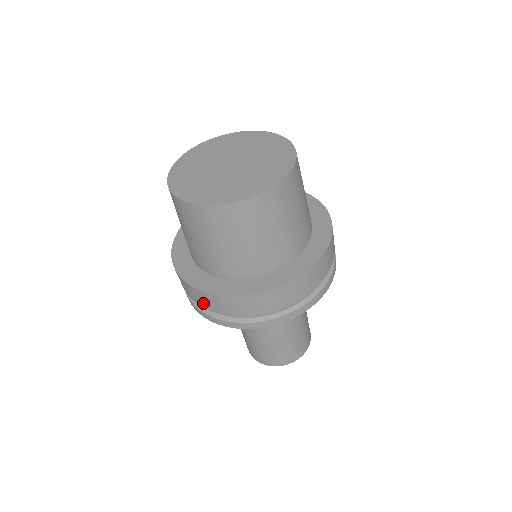
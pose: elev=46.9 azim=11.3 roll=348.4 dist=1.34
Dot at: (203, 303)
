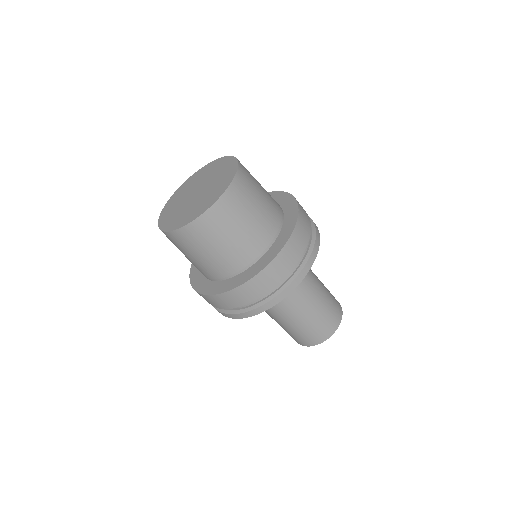
Dot at: (255, 294)
